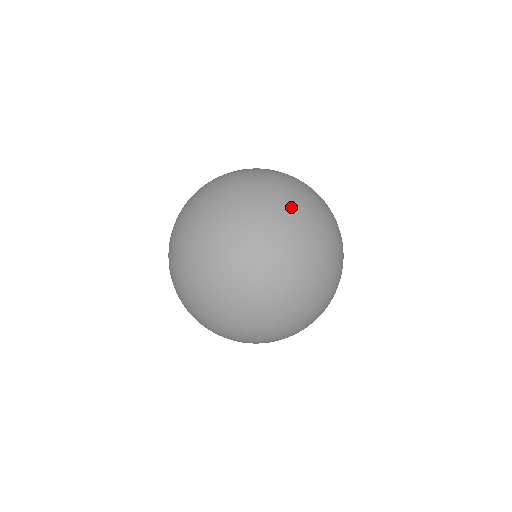
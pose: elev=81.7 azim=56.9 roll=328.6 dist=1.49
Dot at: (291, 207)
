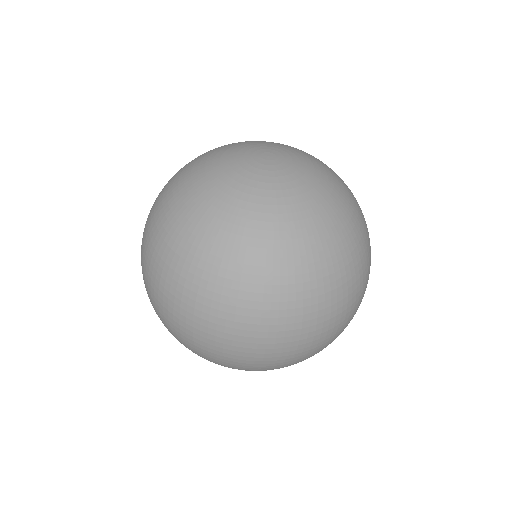
Dot at: (268, 146)
